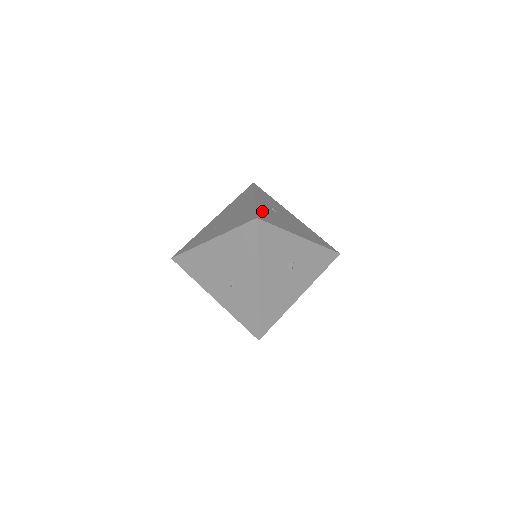
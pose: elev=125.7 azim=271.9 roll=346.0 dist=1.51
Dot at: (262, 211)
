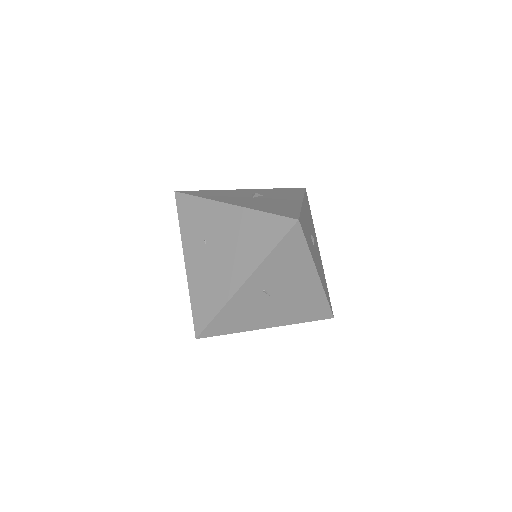
Dot at: (226, 314)
